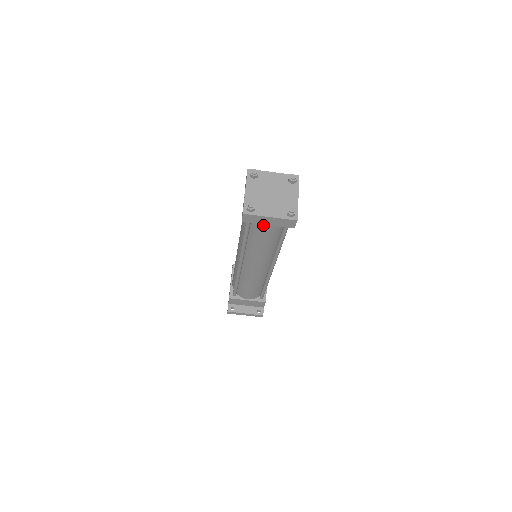
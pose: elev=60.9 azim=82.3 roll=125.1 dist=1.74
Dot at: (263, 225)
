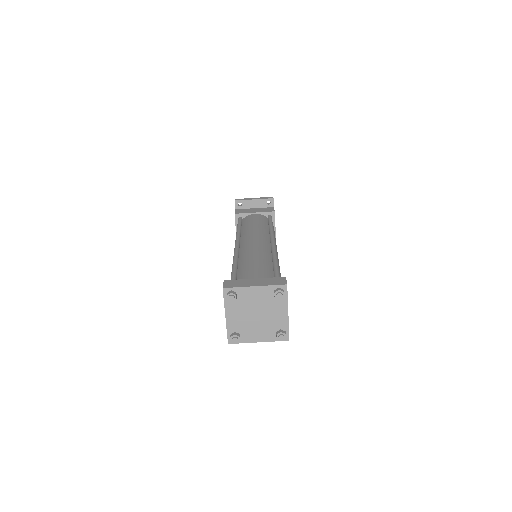
Dot at: occluded
